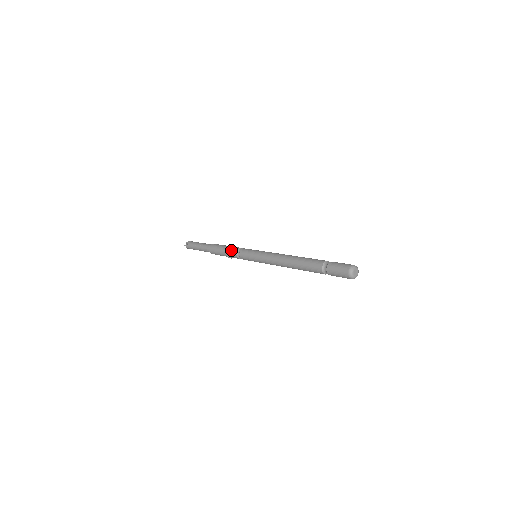
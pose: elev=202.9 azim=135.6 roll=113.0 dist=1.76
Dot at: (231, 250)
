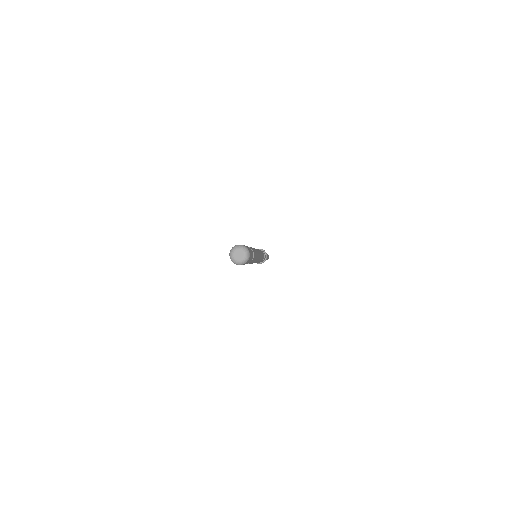
Dot at: occluded
